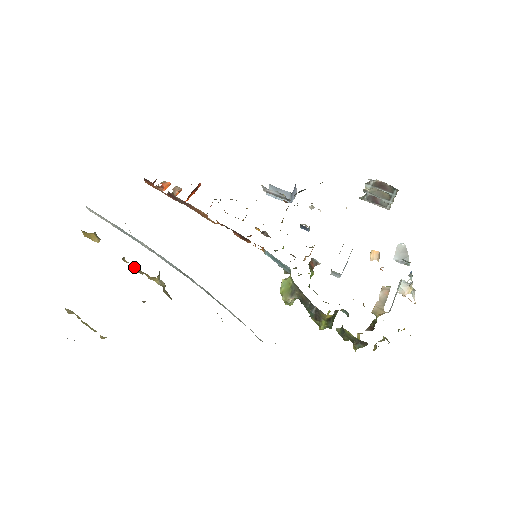
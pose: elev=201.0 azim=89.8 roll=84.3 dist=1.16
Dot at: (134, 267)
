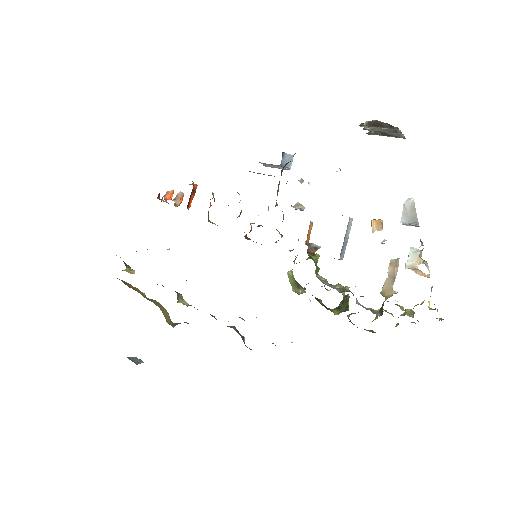
Dot at: occluded
